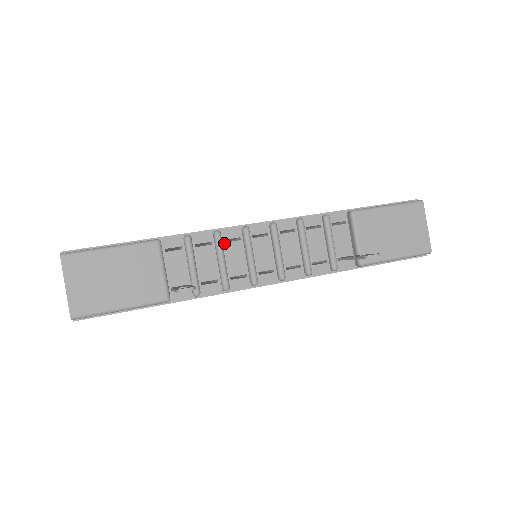
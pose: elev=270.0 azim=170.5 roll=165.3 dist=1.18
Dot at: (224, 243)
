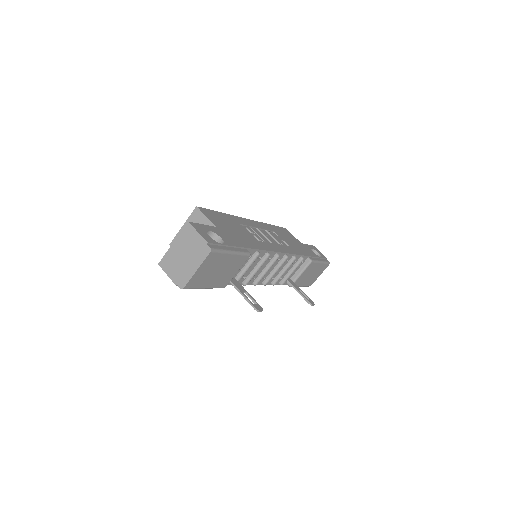
Dot at: occluded
